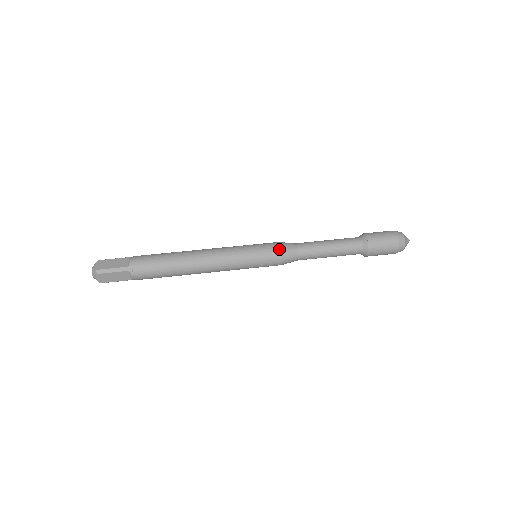
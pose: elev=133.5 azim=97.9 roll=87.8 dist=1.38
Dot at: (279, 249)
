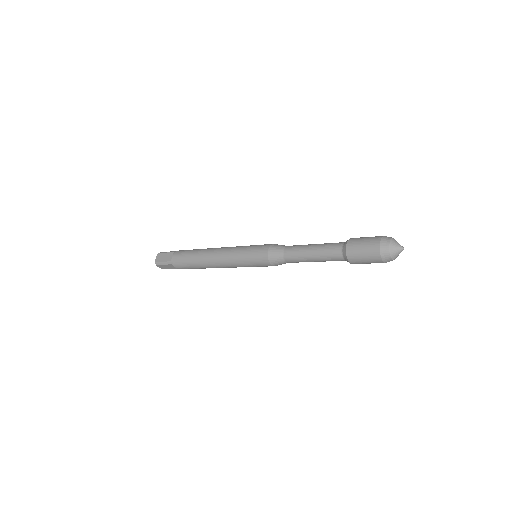
Dot at: (273, 244)
